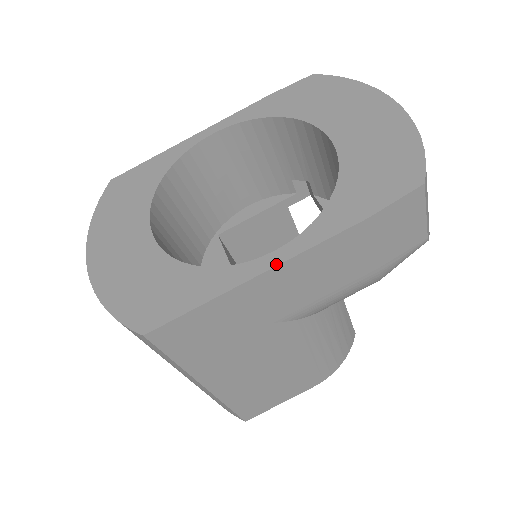
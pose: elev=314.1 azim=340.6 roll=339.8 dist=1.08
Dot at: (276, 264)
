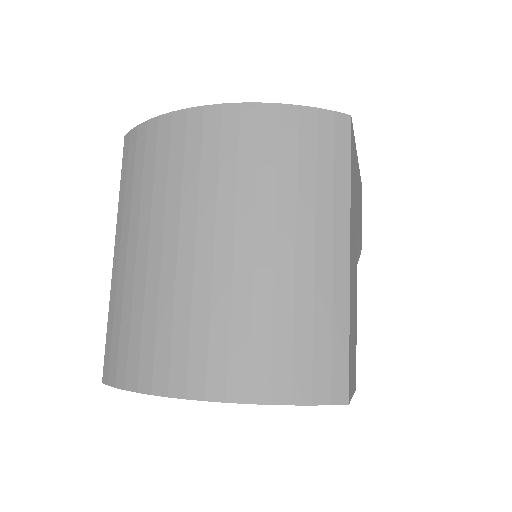
Dot at: occluded
